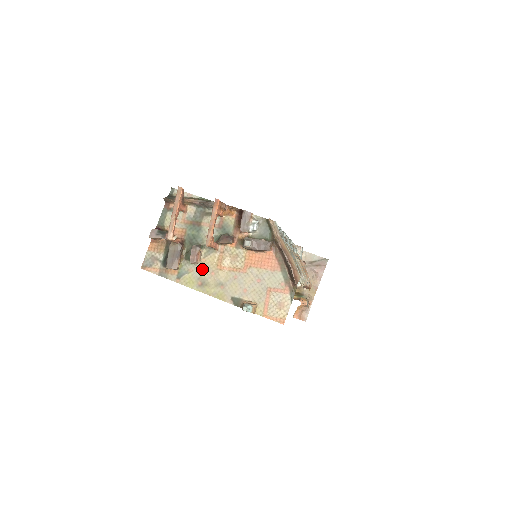
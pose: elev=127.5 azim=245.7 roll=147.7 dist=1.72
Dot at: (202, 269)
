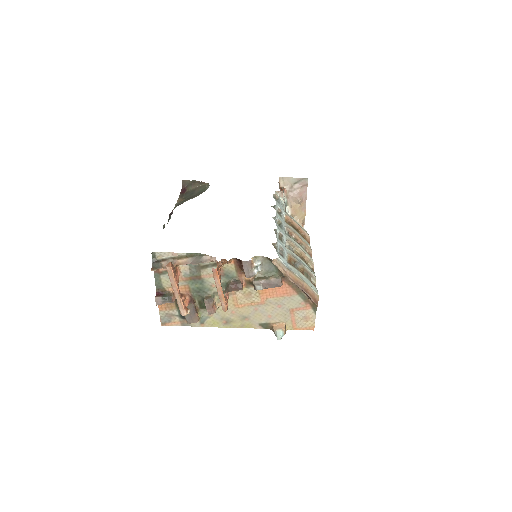
Dot at: (221, 312)
